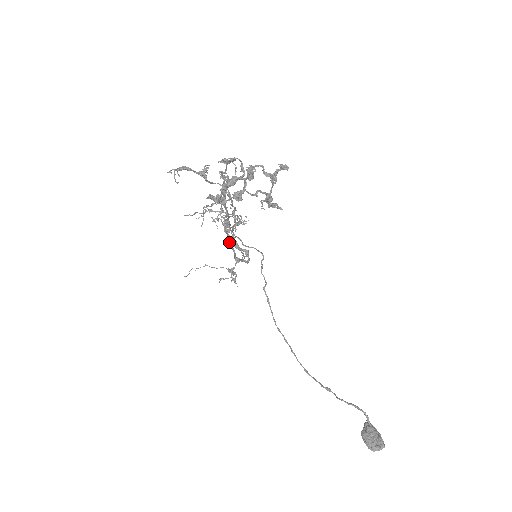
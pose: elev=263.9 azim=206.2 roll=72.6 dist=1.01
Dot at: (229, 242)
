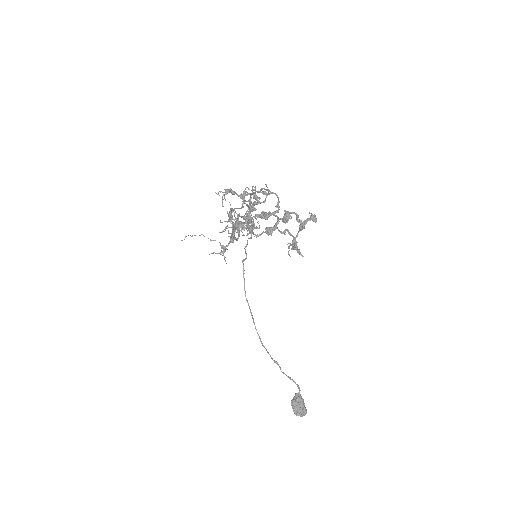
Dot at: occluded
